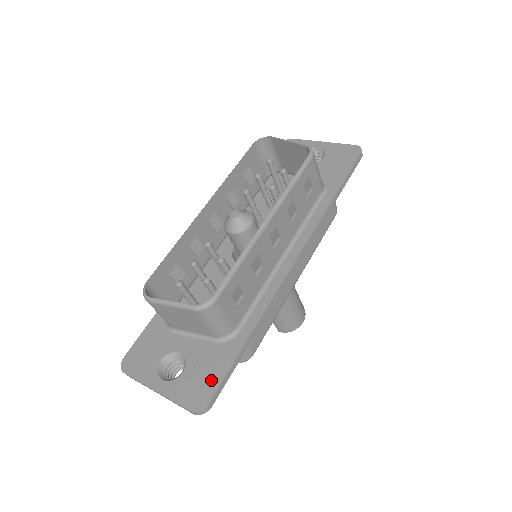
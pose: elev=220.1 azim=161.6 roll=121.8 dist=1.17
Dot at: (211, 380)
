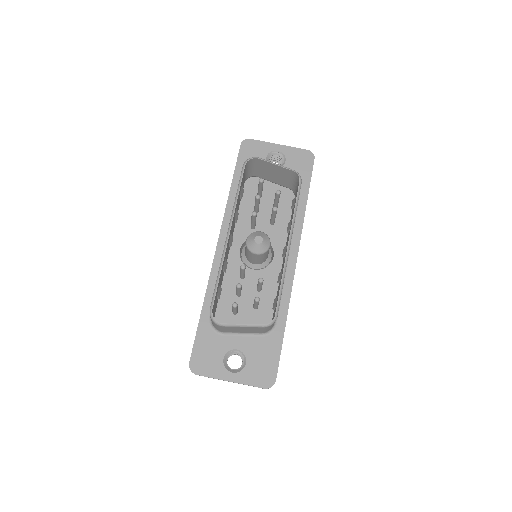
Dot at: (271, 364)
